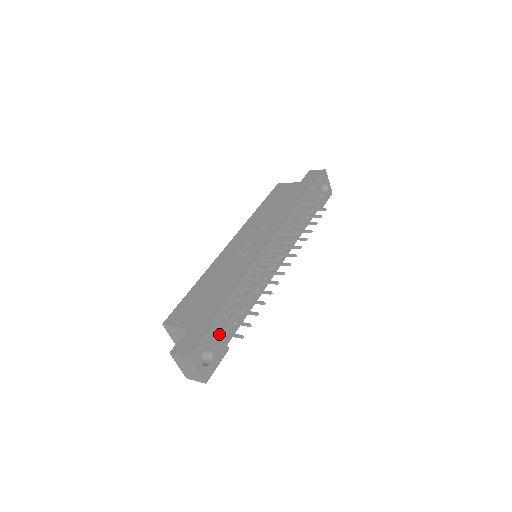
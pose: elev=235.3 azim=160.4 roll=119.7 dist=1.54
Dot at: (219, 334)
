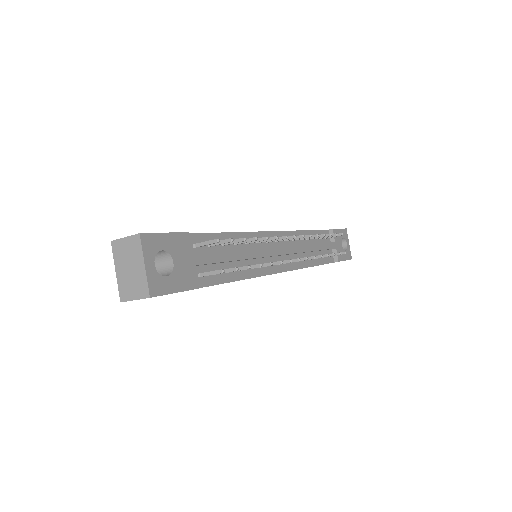
Dot at: (190, 253)
